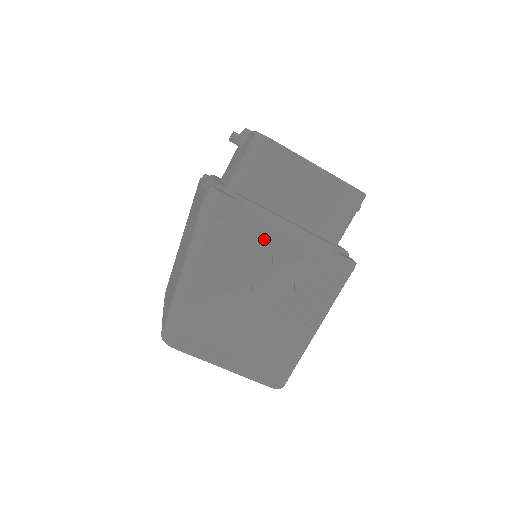
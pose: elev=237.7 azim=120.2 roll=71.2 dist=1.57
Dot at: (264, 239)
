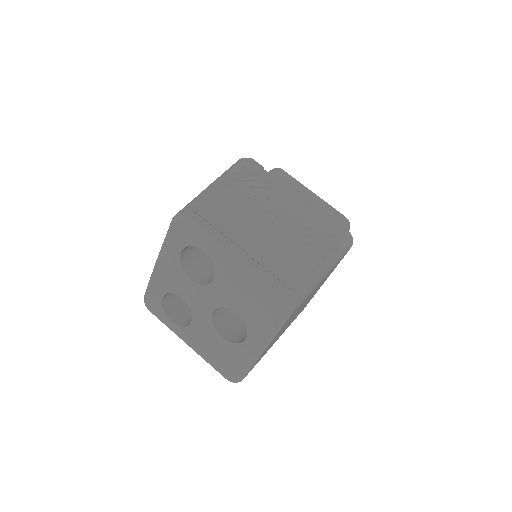
Dot at: (280, 190)
